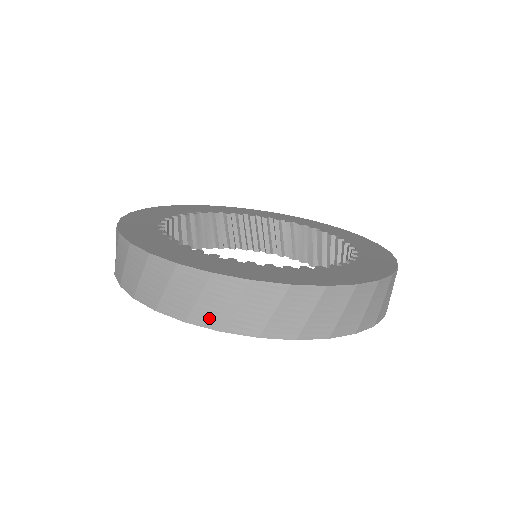
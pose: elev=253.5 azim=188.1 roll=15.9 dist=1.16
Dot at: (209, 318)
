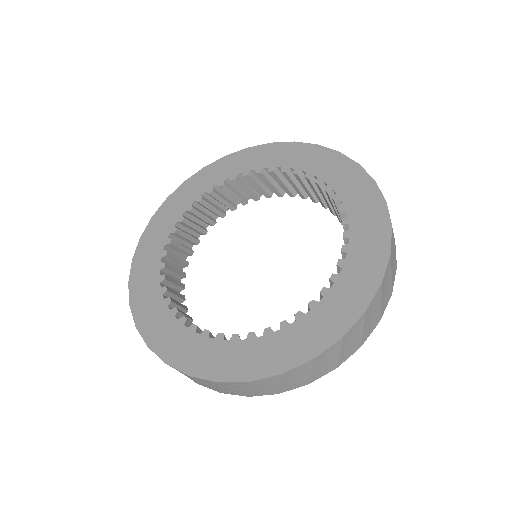
Dot at: occluded
